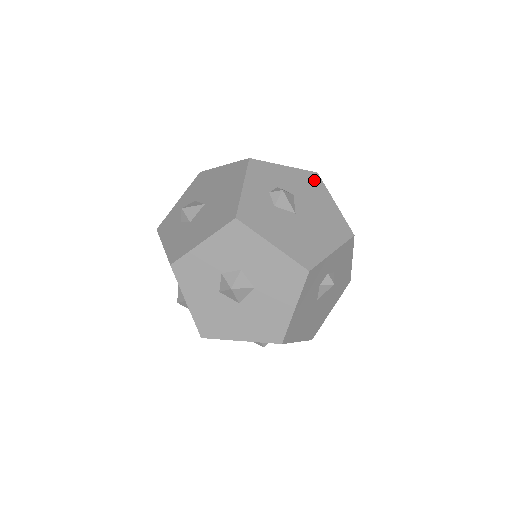
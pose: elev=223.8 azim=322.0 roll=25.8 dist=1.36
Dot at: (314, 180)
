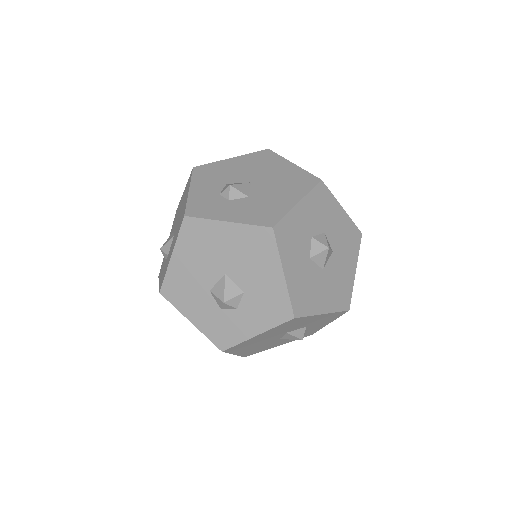
Dot at: occluded
